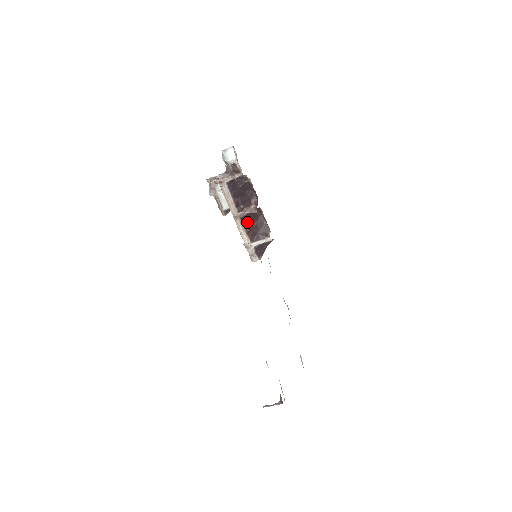
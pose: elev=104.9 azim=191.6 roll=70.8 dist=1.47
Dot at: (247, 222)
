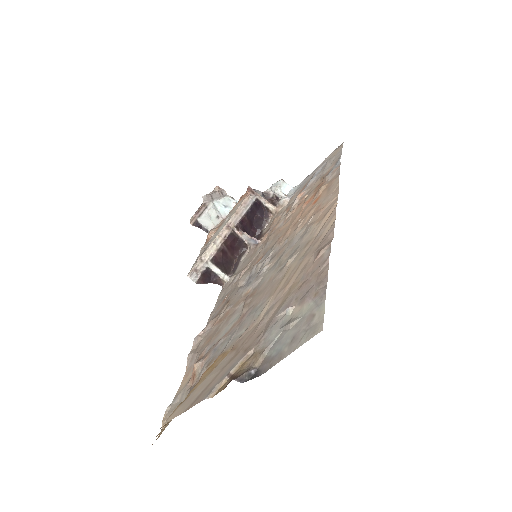
Dot at: (229, 243)
